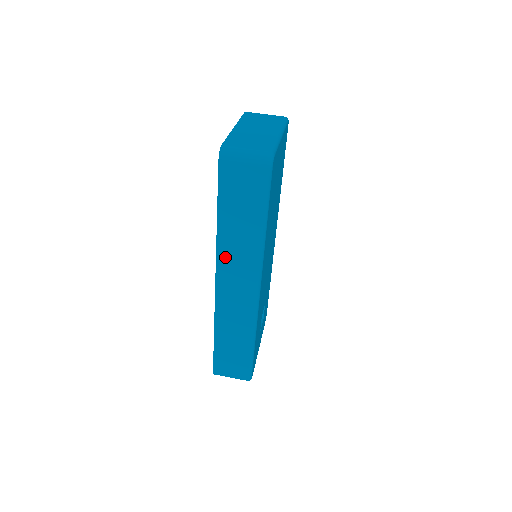
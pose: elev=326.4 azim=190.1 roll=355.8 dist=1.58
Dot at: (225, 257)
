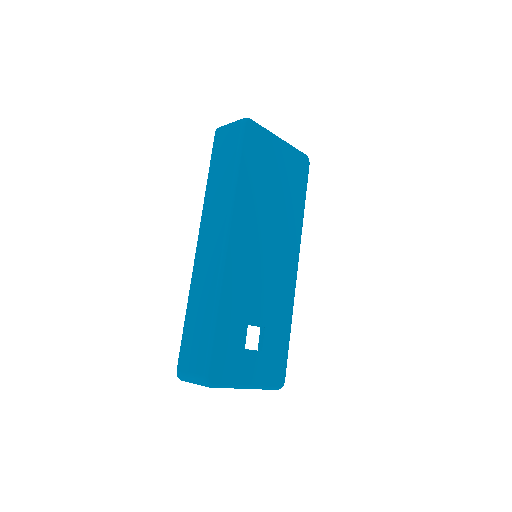
Dot at: (207, 213)
